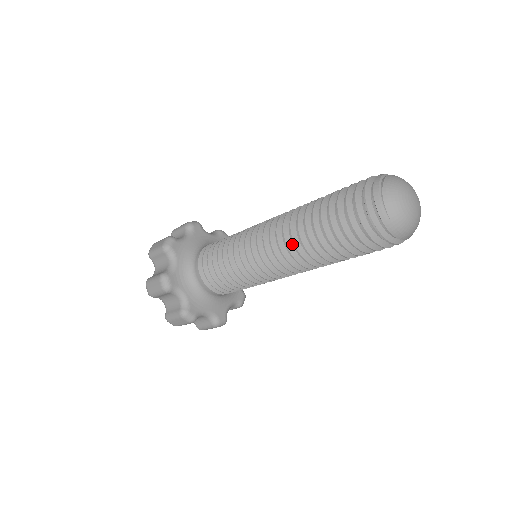
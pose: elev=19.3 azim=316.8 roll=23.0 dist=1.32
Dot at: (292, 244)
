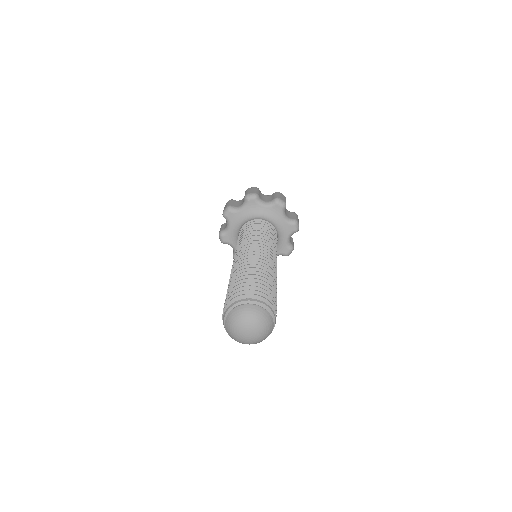
Dot at: occluded
